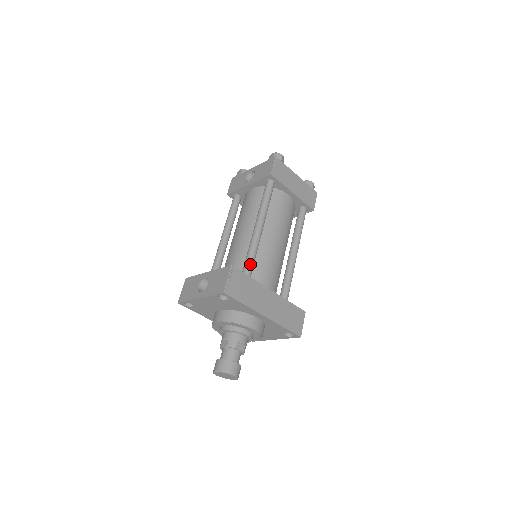
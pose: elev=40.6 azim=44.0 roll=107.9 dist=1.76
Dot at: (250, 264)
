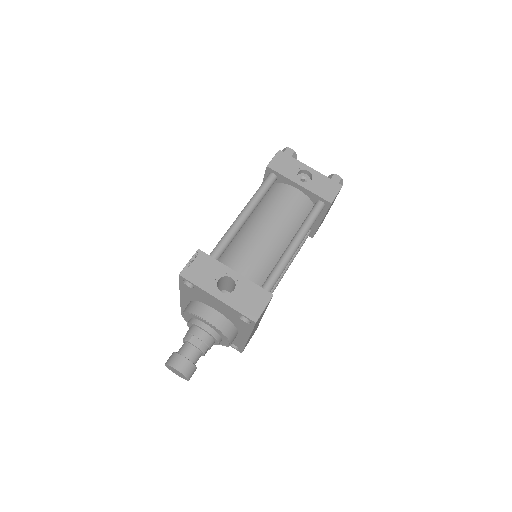
Dot at: (272, 288)
